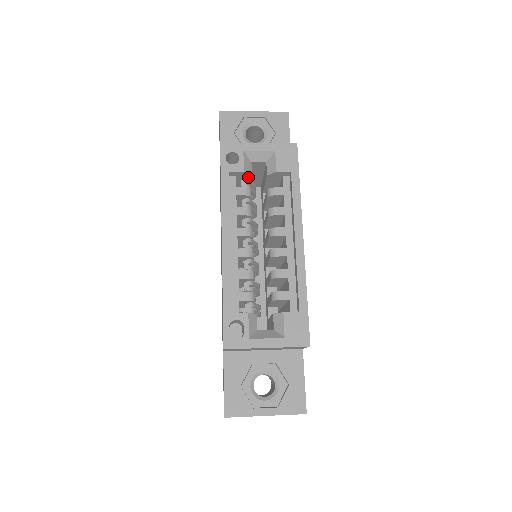
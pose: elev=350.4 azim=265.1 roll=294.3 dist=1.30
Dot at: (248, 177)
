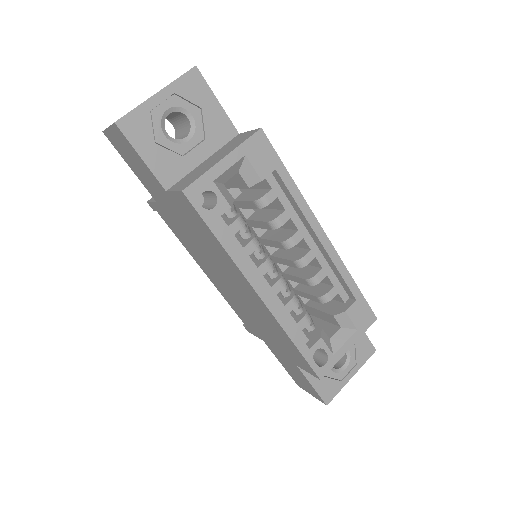
Dot at: occluded
